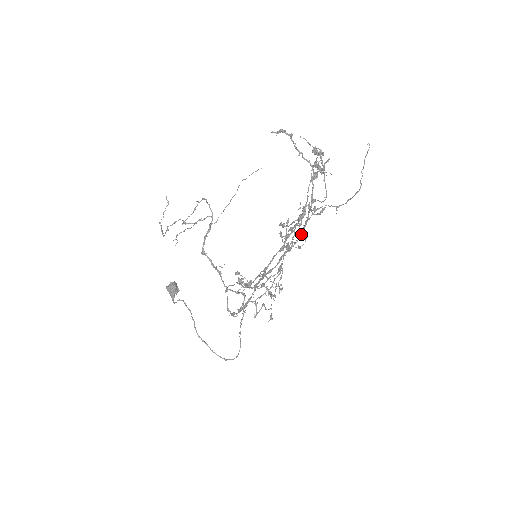
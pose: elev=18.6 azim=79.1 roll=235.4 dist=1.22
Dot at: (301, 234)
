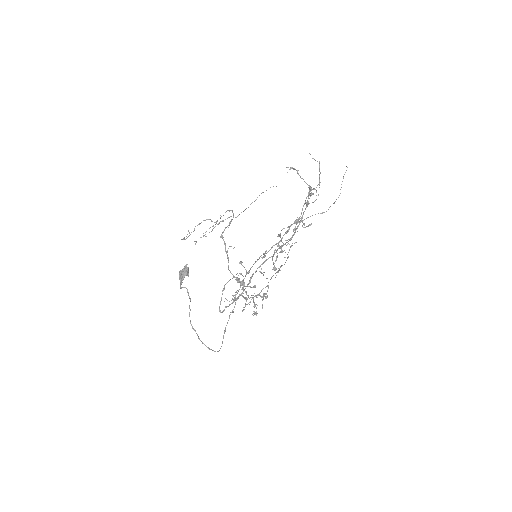
Dot at: (295, 231)
